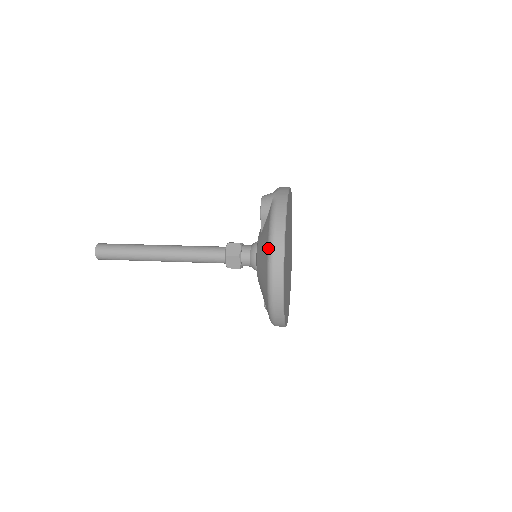
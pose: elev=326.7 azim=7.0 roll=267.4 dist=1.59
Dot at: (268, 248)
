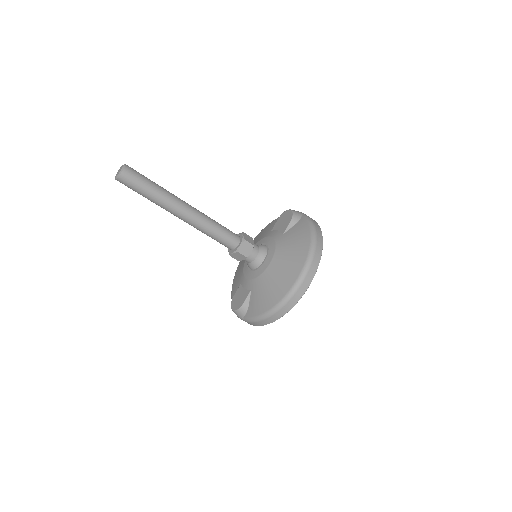
Dot at: (312, 238)
